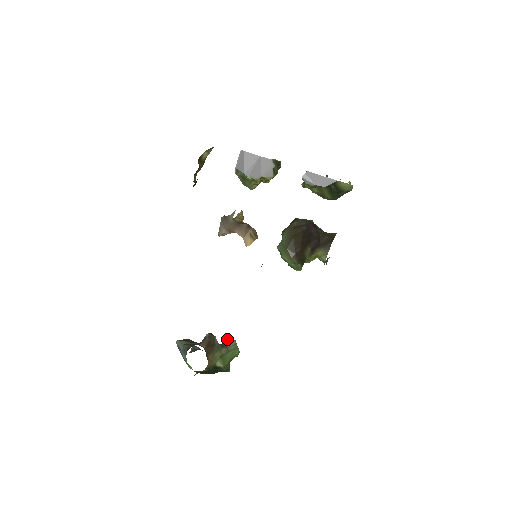
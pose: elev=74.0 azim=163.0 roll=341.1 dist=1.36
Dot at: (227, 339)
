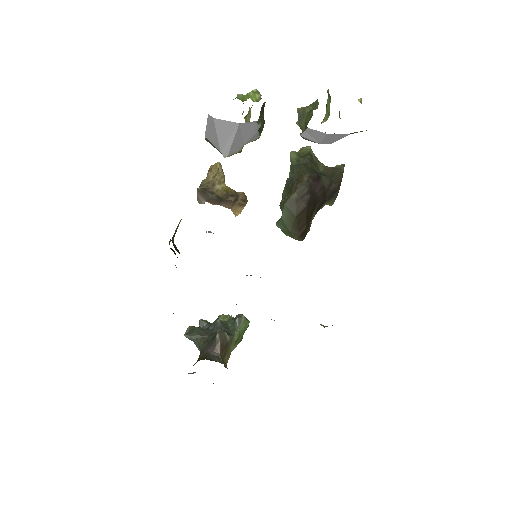
Dot at: (236, 319)
